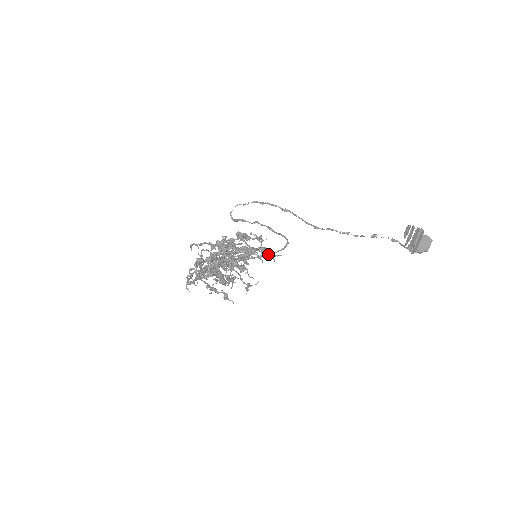
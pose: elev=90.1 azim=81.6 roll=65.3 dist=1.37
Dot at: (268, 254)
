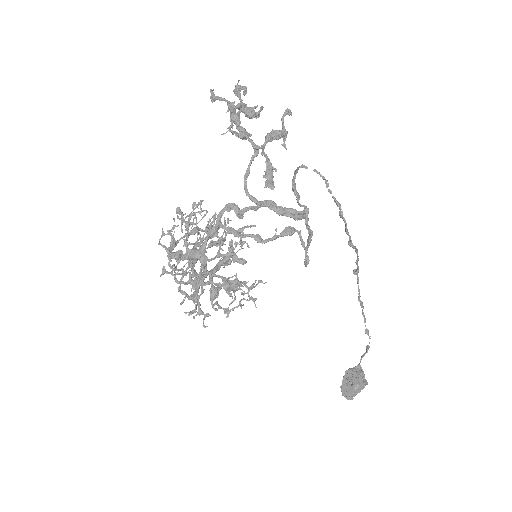
Dot at: (300, 216)
